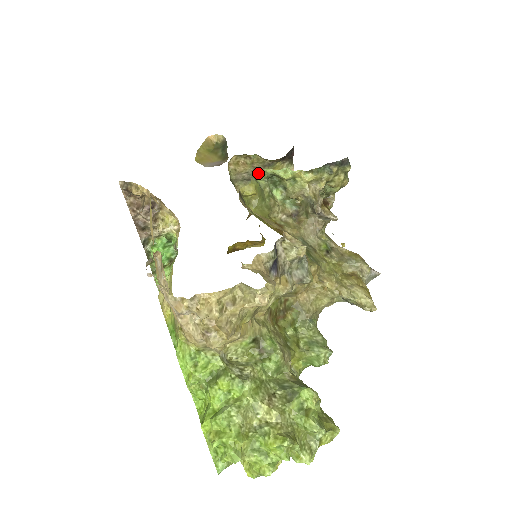
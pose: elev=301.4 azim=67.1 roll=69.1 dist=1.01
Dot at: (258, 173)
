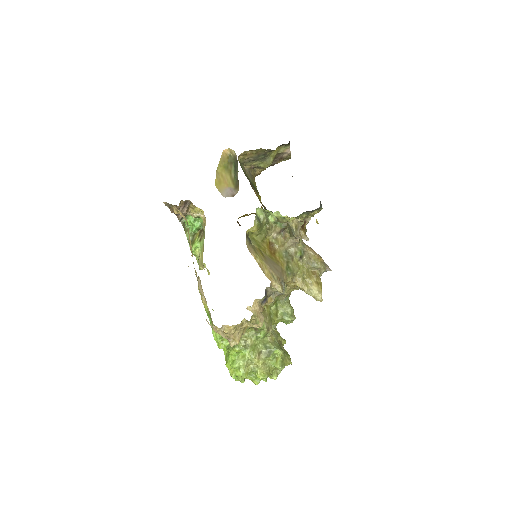
Dot at: (259, 208)
